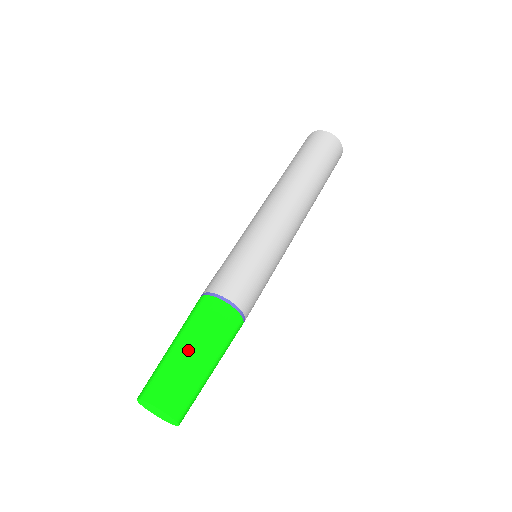
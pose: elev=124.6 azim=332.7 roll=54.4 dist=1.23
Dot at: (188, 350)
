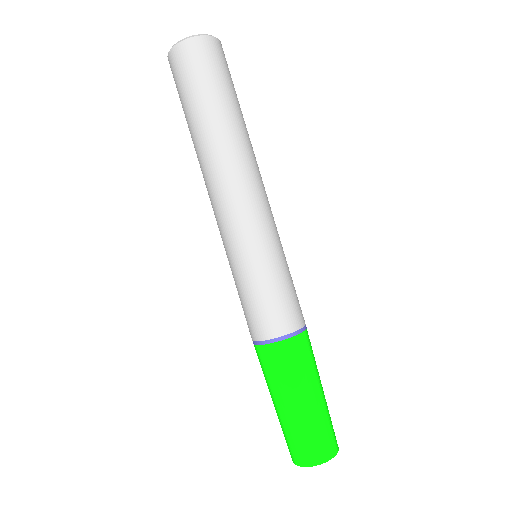
Dot at: (280, 408)
